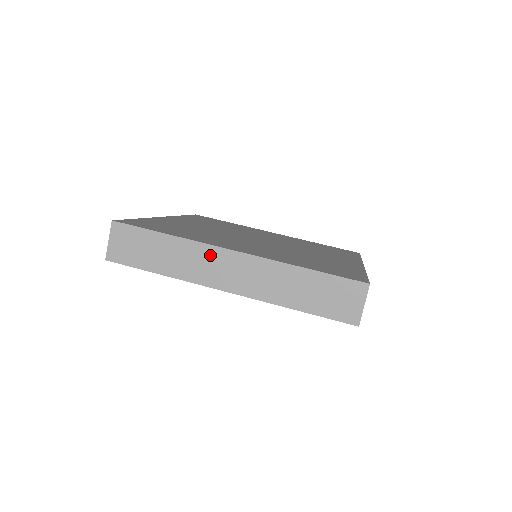
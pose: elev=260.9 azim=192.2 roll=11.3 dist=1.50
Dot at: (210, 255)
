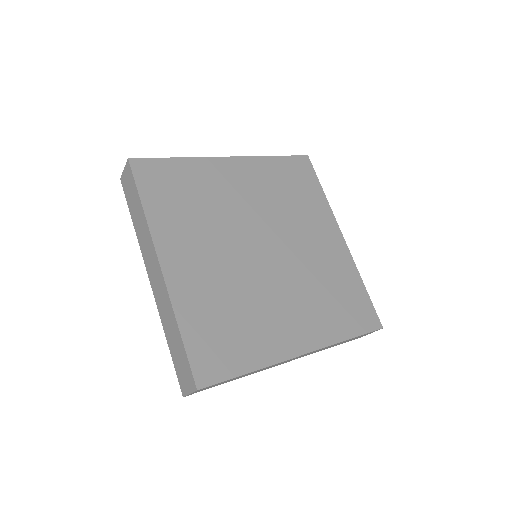
Dot at: (151, 249)
